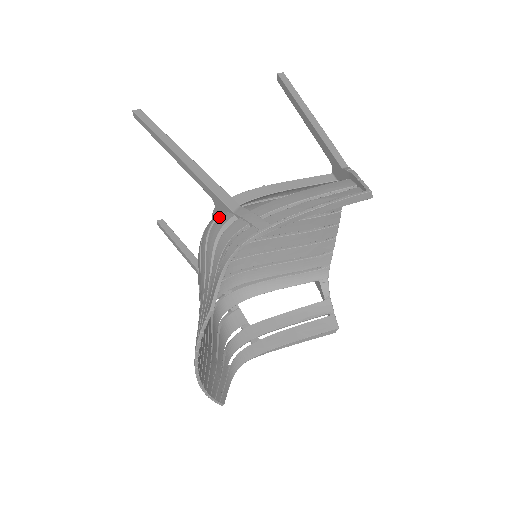
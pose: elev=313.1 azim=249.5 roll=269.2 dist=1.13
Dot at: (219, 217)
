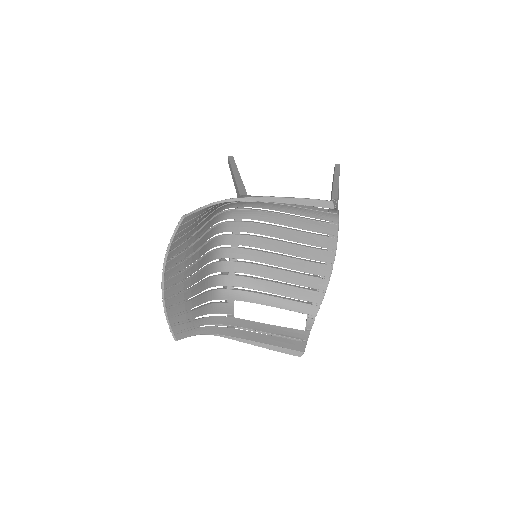
Dot at: occluded
